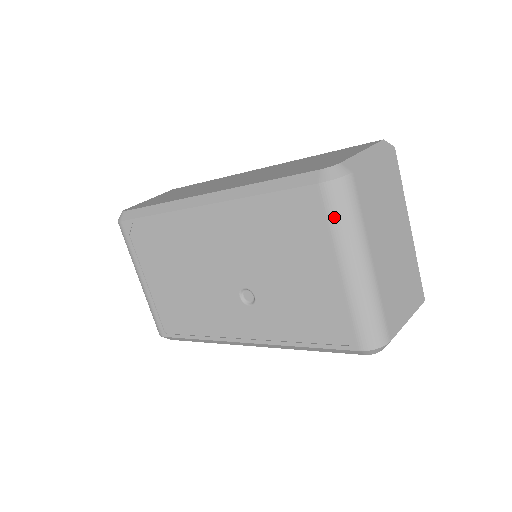
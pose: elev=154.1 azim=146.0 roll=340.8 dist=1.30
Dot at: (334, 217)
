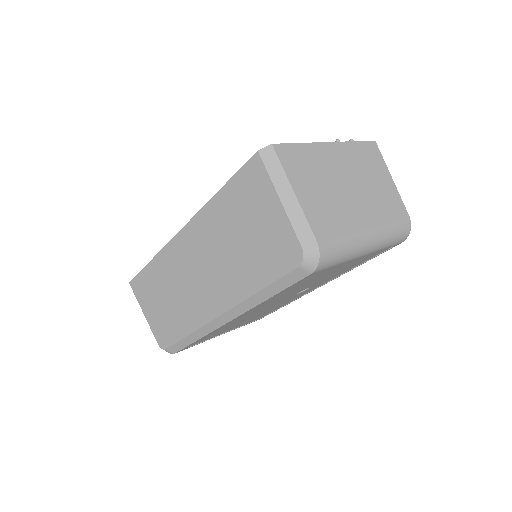
Dot at: (336, 263)
